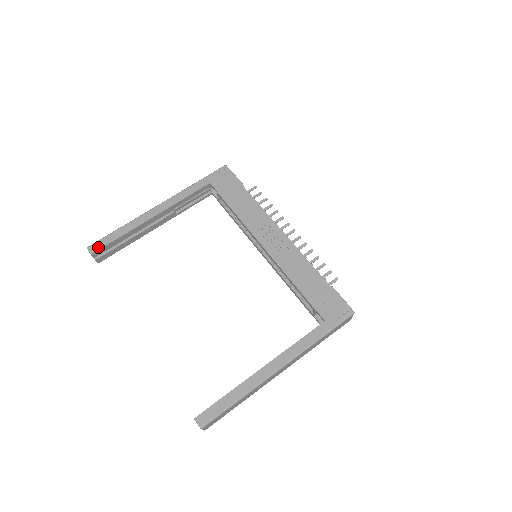
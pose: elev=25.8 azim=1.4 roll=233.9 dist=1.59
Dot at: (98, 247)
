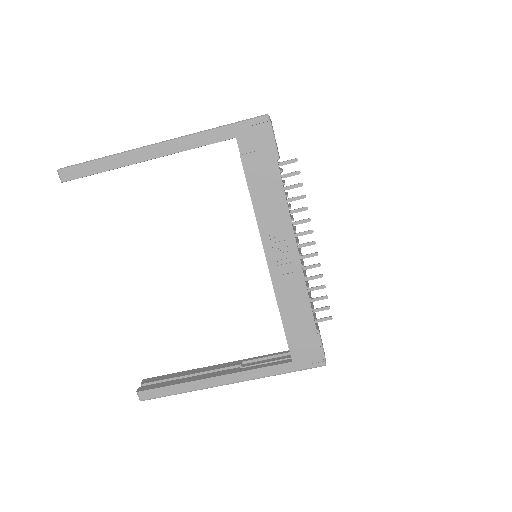
Dot at: (71, 176)
